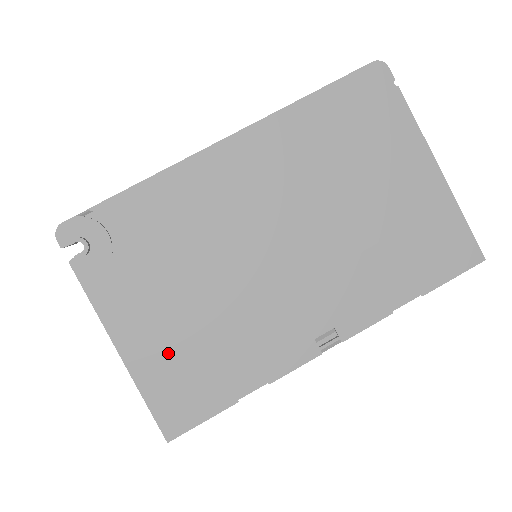
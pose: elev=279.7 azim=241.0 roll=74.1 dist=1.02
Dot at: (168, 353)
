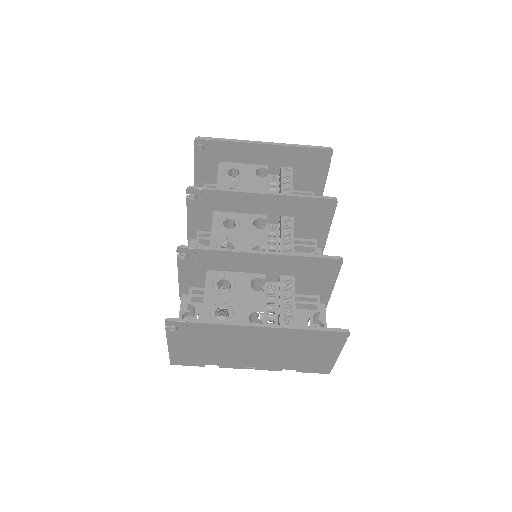
Dot at: (187, 353)
